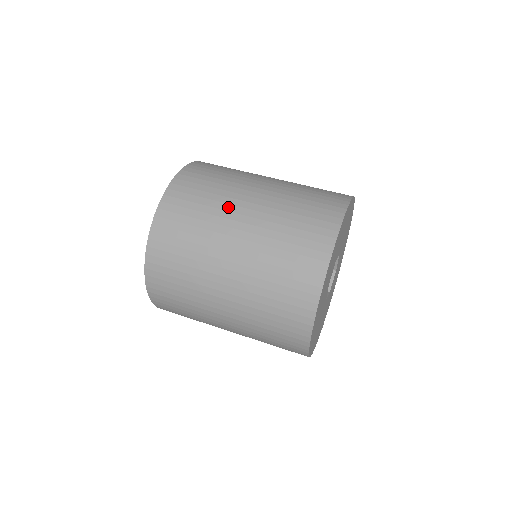
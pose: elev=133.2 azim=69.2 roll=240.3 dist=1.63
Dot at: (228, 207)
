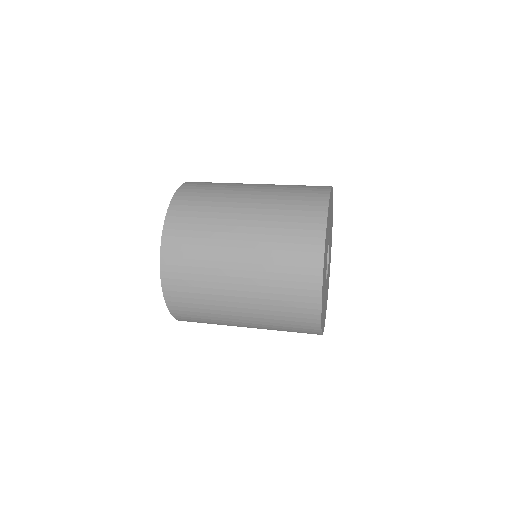
Dot at: (234, 192)
